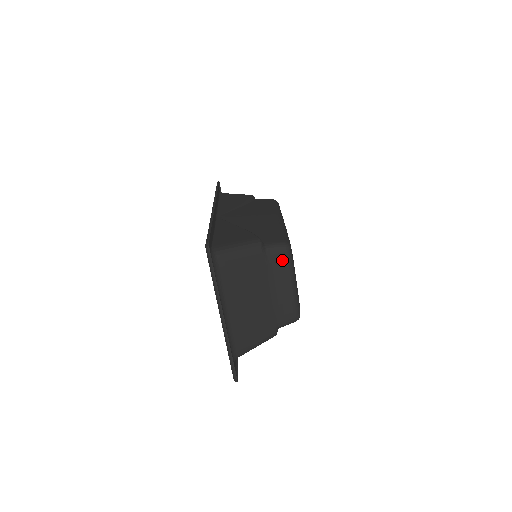
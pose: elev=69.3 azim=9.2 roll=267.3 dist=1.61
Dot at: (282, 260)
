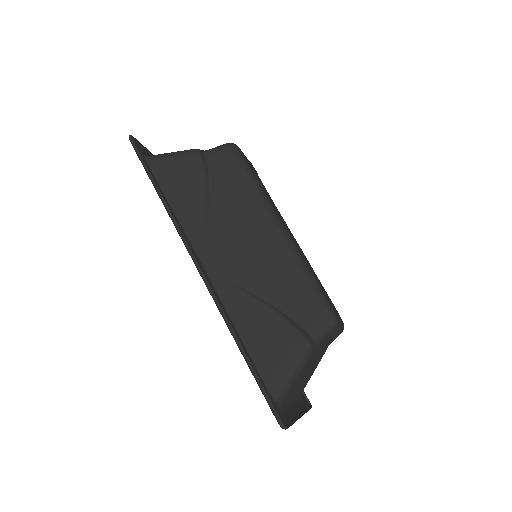
Dot at: (332, 333)
